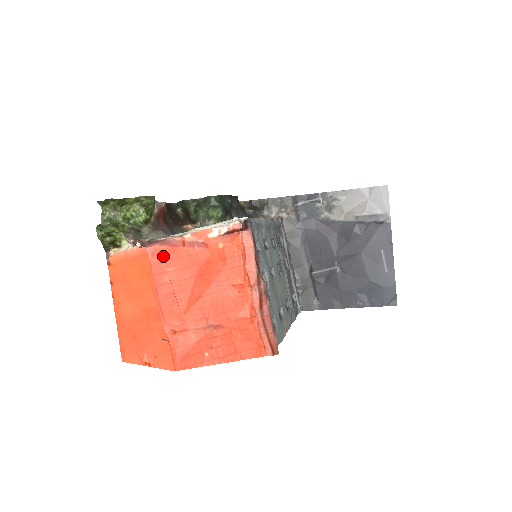
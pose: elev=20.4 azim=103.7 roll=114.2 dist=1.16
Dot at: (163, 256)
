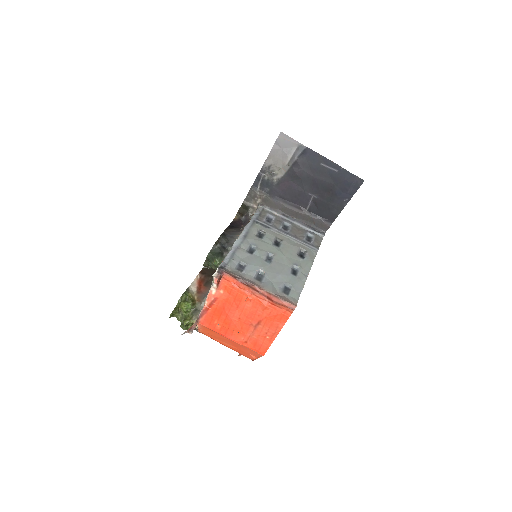
Dot at: (208, 320)
